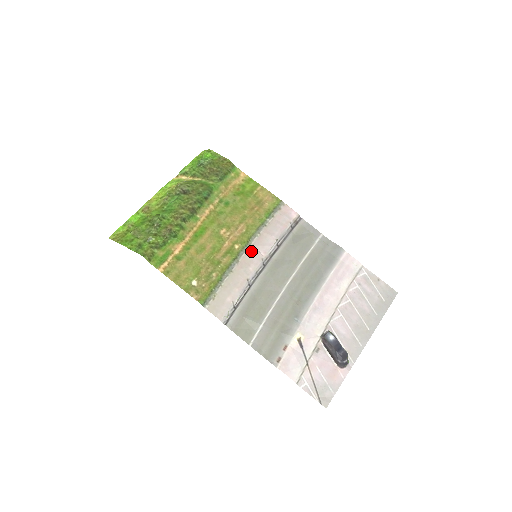
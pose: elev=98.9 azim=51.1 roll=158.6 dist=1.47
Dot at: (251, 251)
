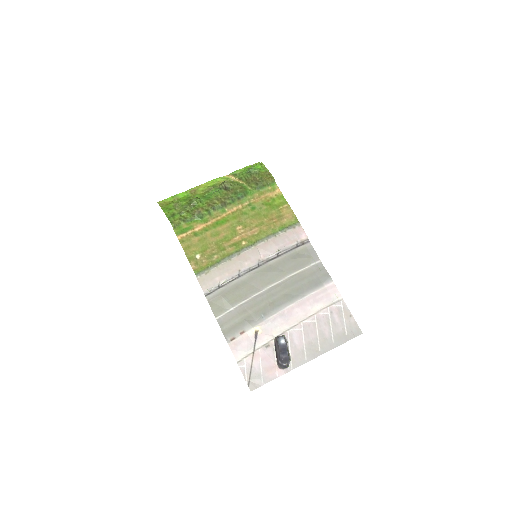
Dot at: (253, 251)
